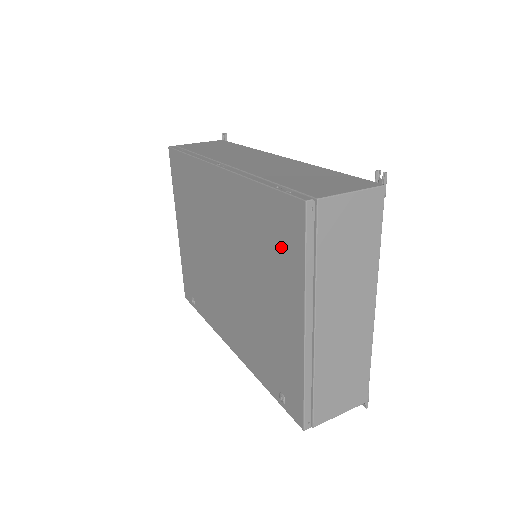
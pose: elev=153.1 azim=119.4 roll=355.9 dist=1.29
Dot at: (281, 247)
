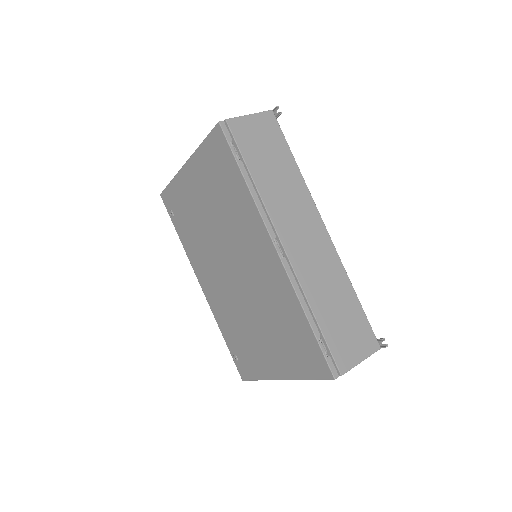
Dot at: (296, 353)
